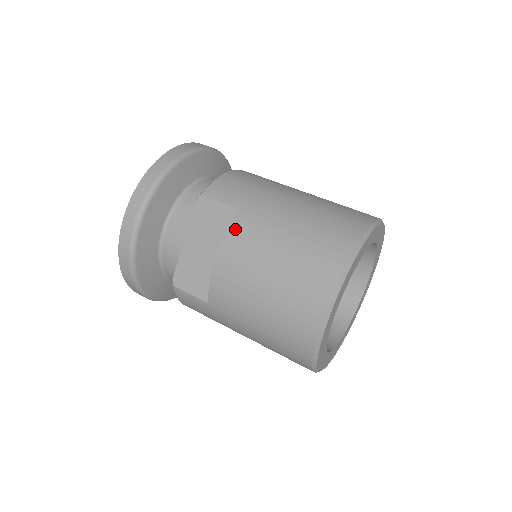
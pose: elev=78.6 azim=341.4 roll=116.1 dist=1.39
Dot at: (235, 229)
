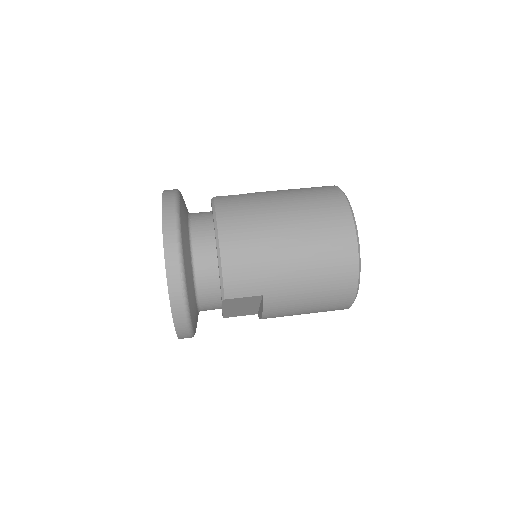
Dot at: (268, 307)
